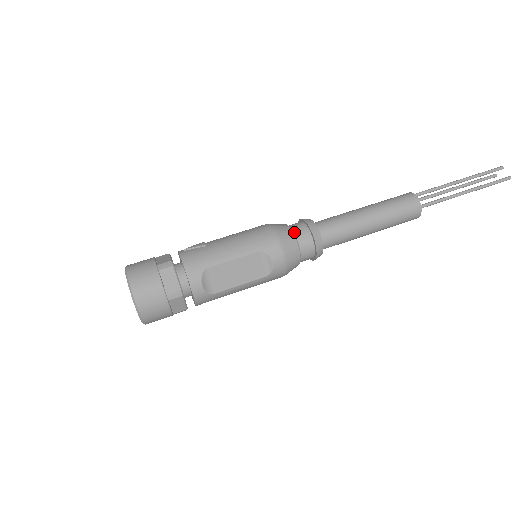
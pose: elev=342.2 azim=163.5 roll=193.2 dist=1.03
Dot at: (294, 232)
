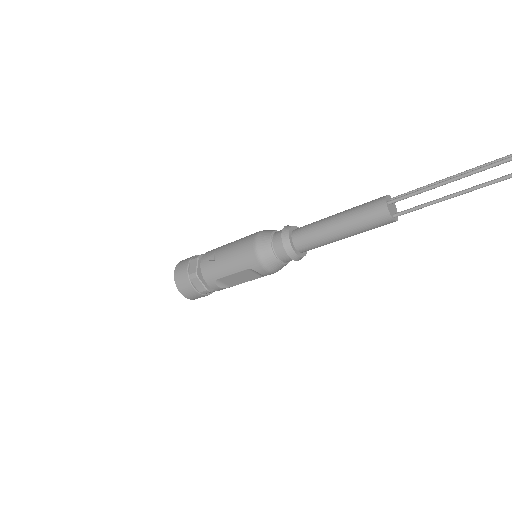
Dot at: (274, 249)
